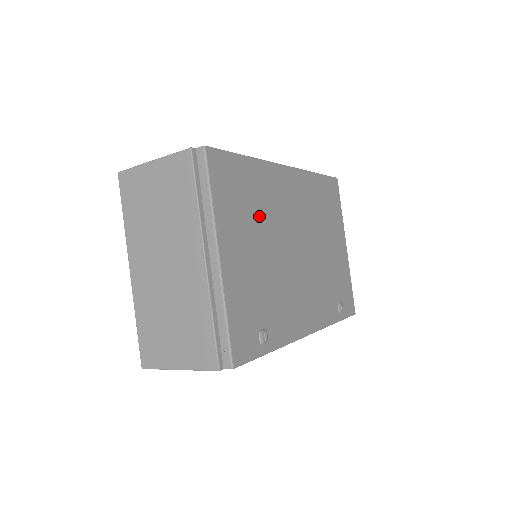
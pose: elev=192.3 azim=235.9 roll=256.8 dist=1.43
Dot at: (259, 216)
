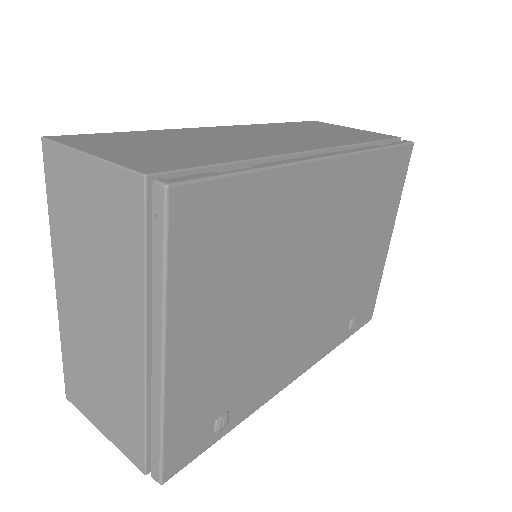
Dot at: (257, 262)
